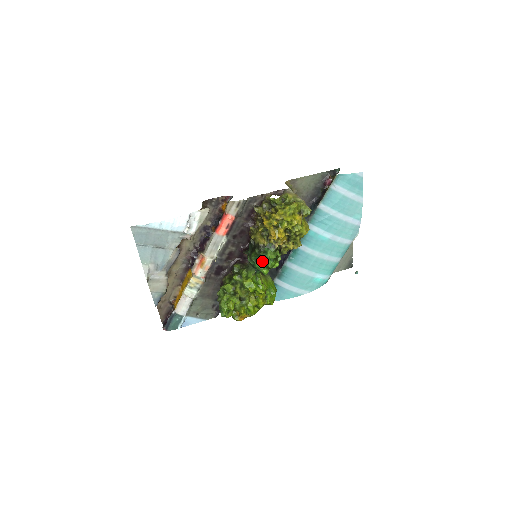
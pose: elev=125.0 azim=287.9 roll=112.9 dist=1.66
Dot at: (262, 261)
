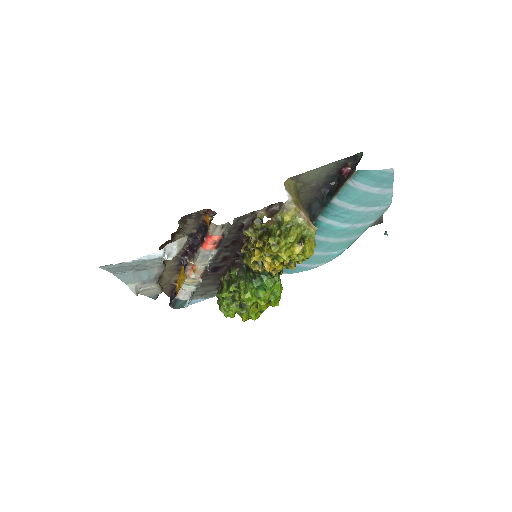
Dot at: occluded
